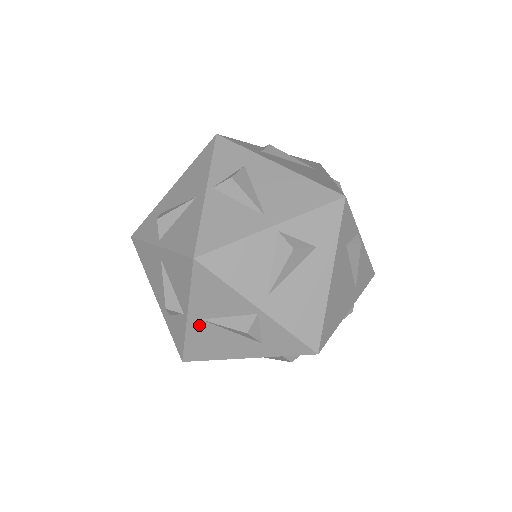
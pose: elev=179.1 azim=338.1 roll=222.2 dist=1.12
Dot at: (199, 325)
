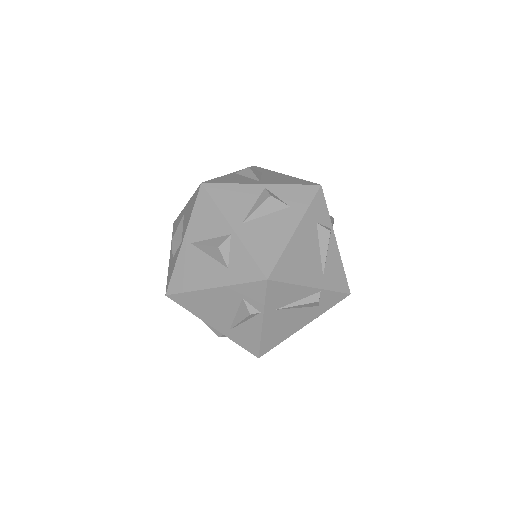
Dot at: (245, 230)
